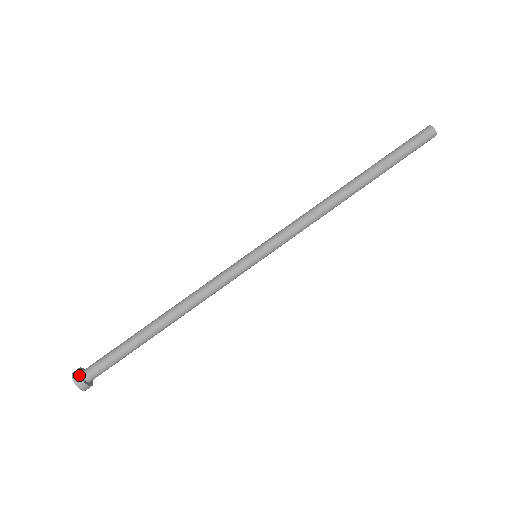
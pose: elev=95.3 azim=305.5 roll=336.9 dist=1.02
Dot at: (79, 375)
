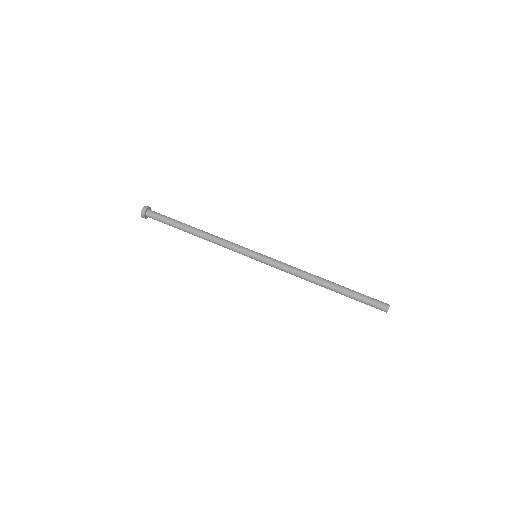
Dot at: occluded
